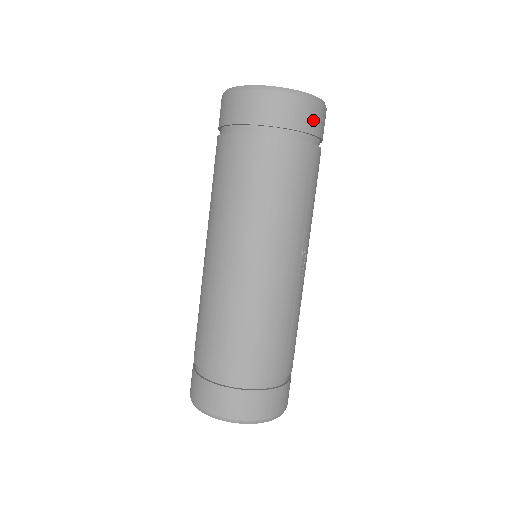
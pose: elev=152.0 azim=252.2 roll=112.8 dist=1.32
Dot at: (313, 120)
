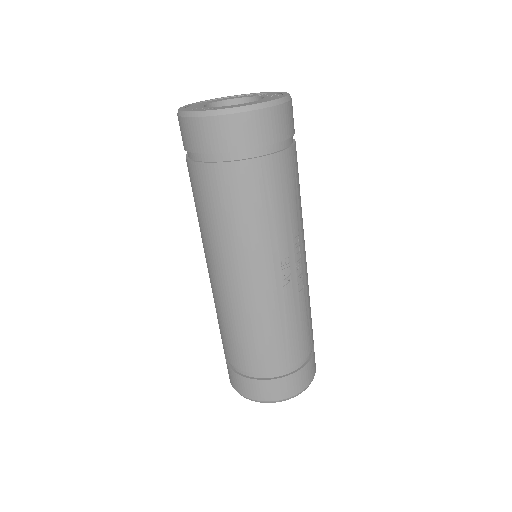
Dot at: (253, 133)
